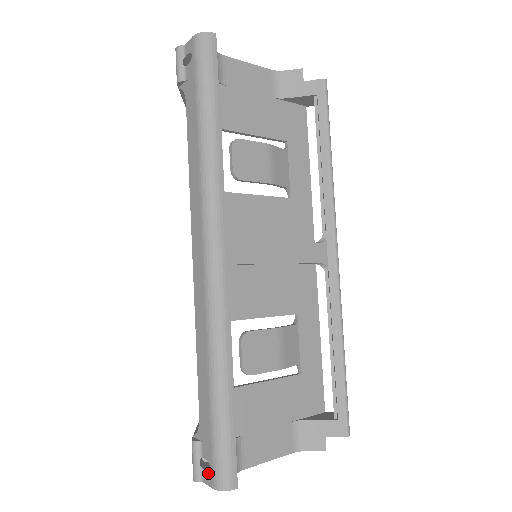
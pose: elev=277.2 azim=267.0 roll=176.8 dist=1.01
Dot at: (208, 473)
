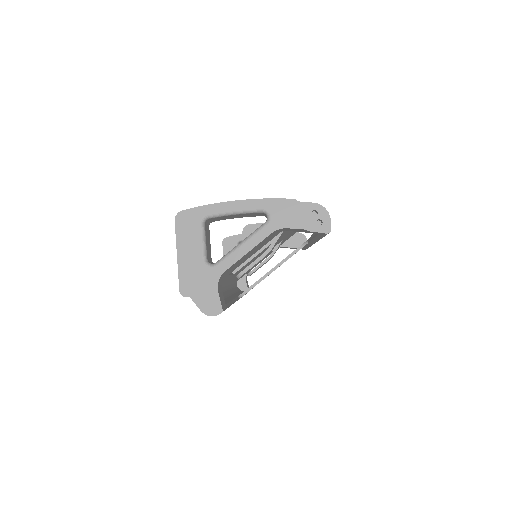
Dot at: occluded
